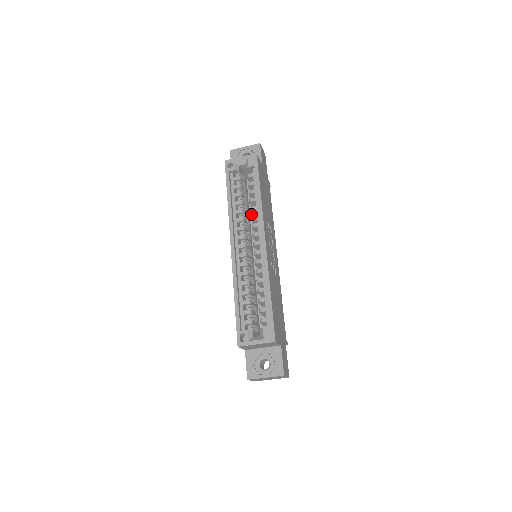
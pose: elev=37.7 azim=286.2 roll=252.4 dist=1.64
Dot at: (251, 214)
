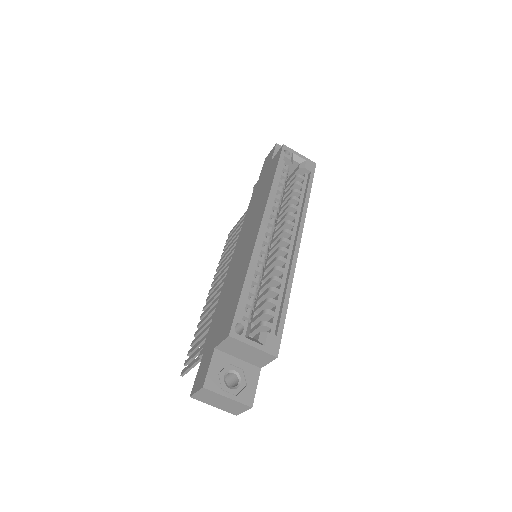
Dot at: occluded
